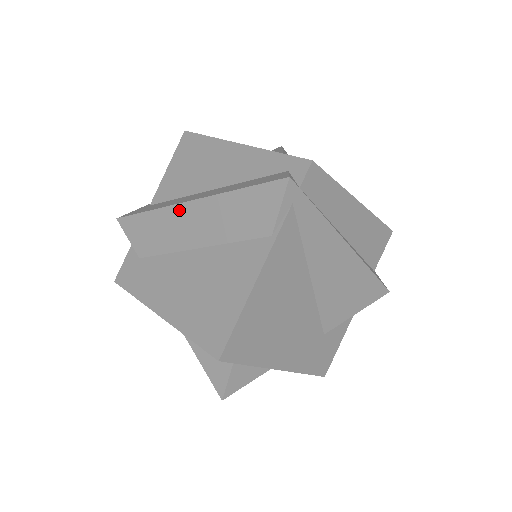
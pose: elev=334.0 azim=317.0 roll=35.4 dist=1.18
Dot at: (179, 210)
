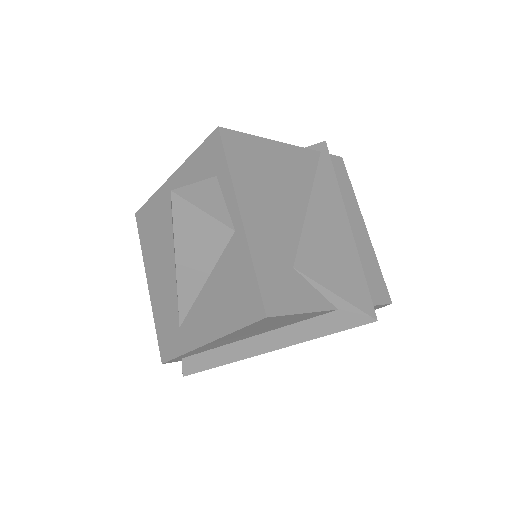
Dot at: occluded
